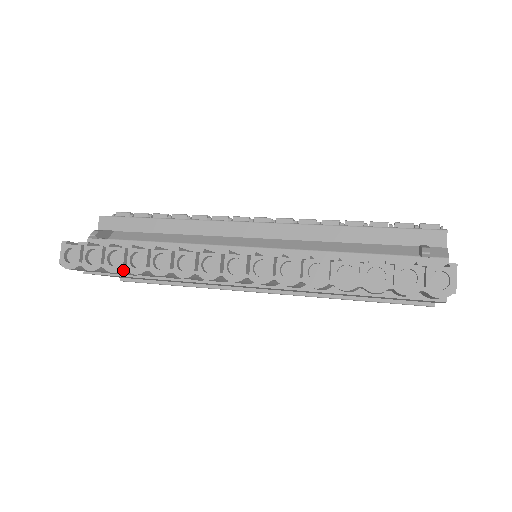
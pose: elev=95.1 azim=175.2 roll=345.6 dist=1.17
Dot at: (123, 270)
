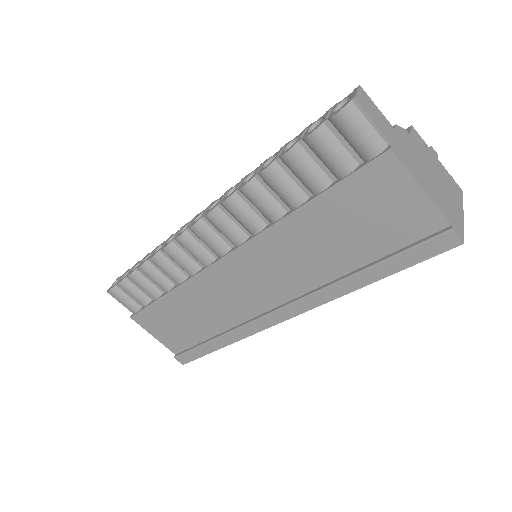
Dot at: (137, 272)
